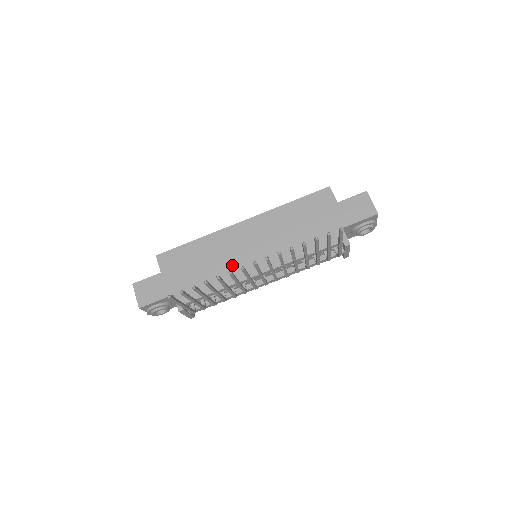
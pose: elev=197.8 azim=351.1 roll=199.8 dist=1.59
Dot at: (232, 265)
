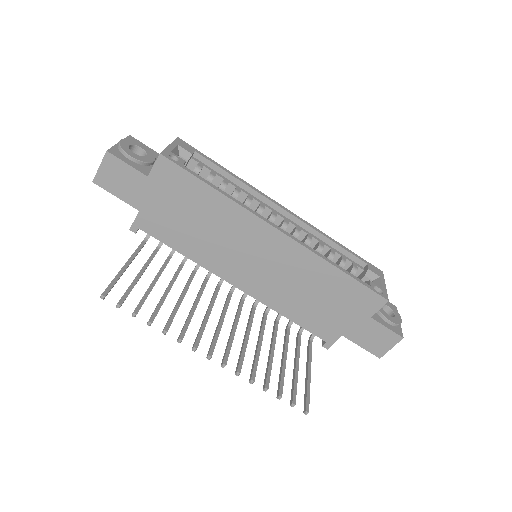
Dot at: (221, 253)
